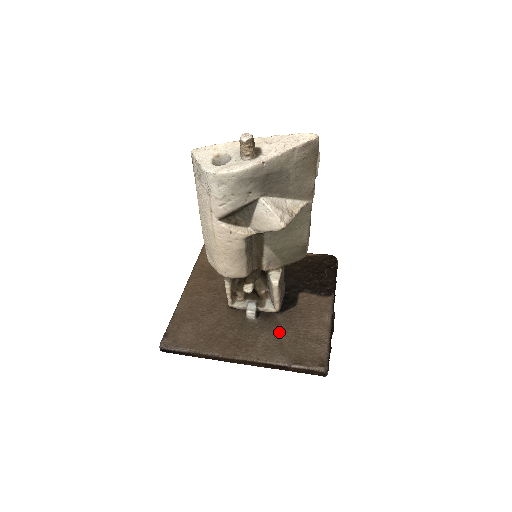
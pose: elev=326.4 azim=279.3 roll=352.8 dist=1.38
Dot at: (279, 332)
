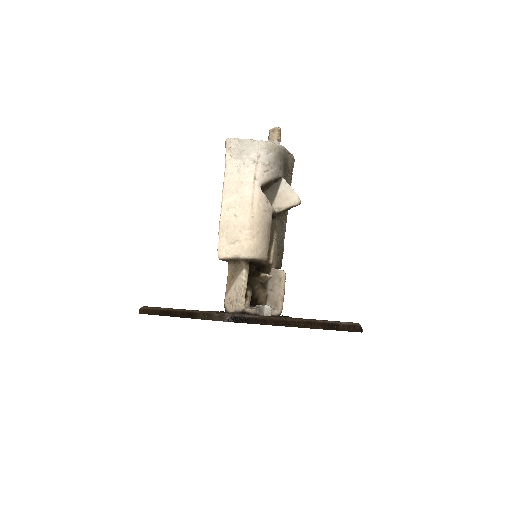
Dot at: occluded
